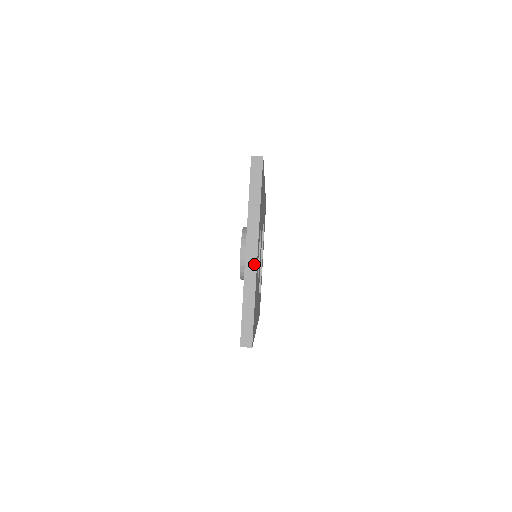
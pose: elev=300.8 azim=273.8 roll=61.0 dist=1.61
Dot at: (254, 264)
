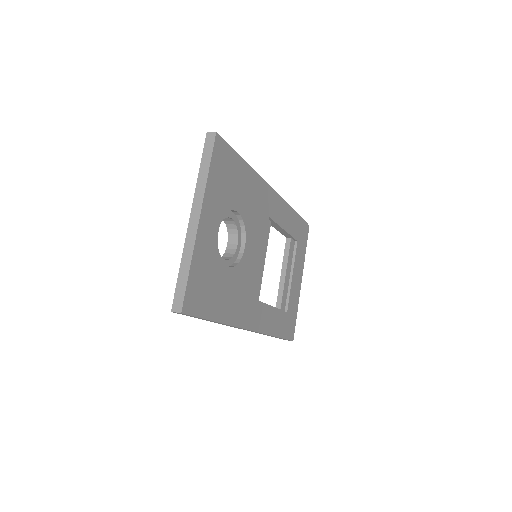
Dot at: (195, 230)
